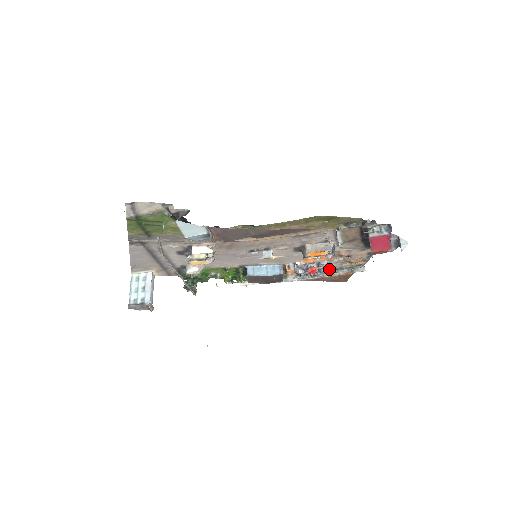
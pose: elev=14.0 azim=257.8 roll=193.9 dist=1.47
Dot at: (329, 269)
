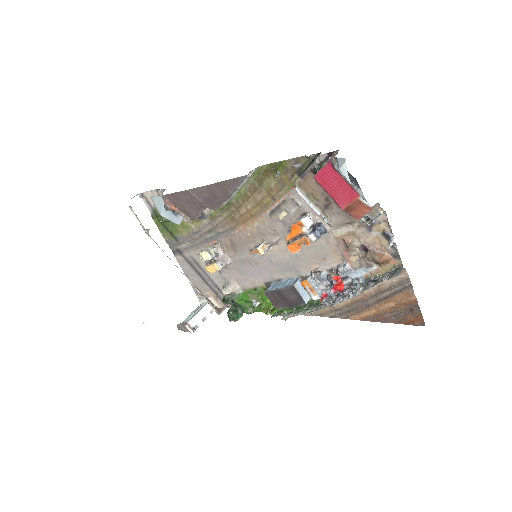
Dot at: (359, 282)
